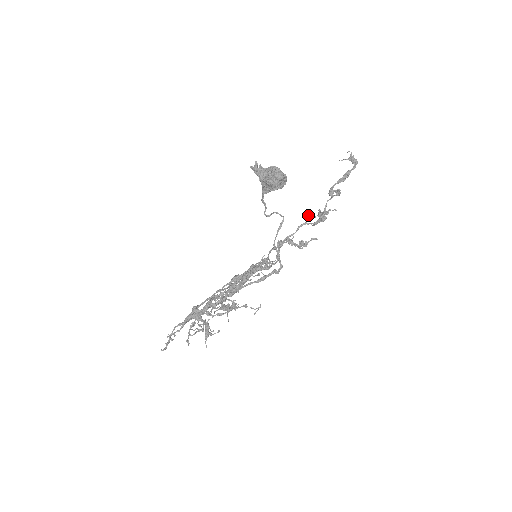
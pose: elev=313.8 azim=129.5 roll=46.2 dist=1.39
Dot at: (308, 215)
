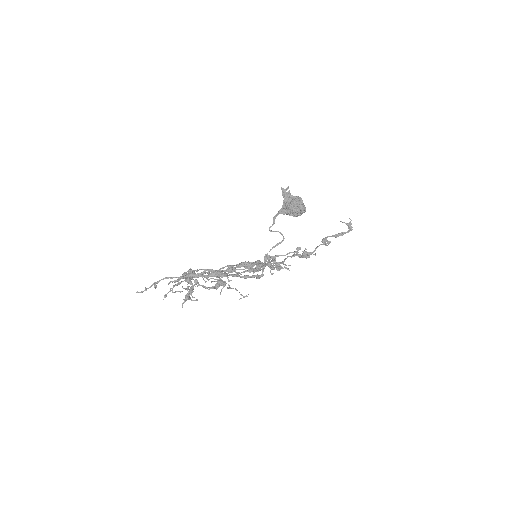
Dot at: (300, 247)
